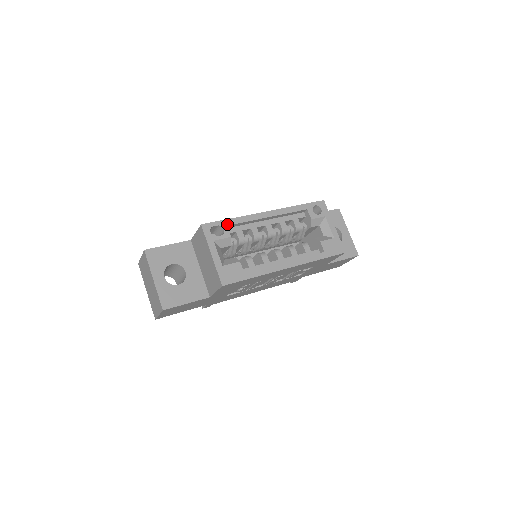
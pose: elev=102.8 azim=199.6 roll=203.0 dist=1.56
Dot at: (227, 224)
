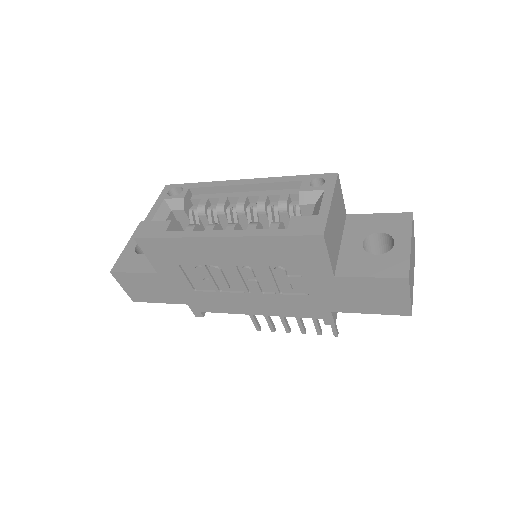
Dot at: (190, 187)
